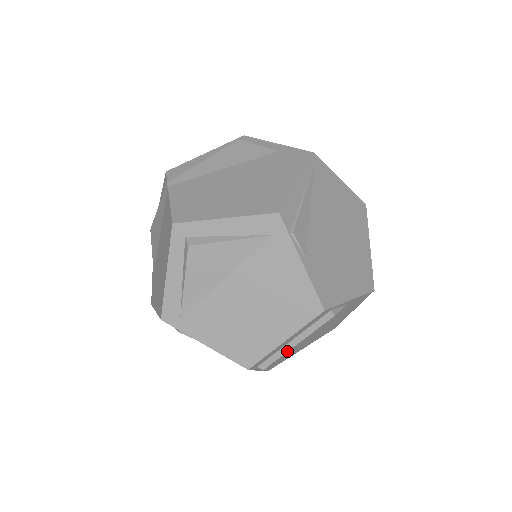
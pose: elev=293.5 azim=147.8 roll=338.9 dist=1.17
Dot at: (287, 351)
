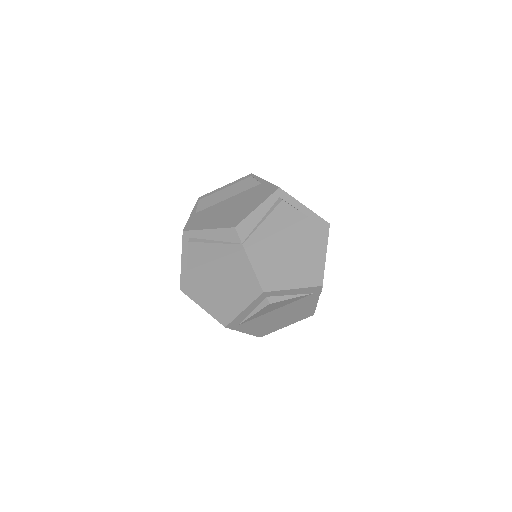
Dot at: occluded
